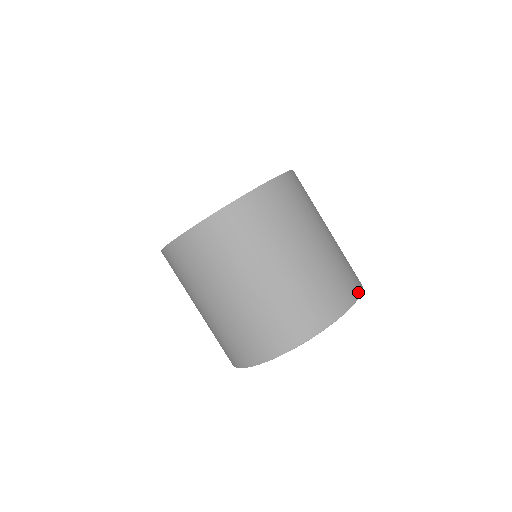
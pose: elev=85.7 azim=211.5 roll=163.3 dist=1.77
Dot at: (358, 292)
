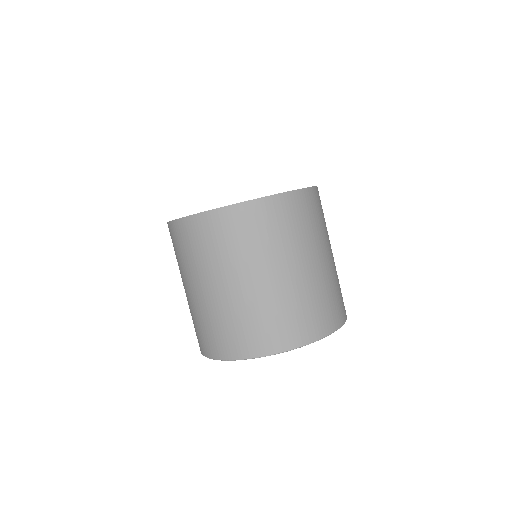
Dot at: (337, 326)
